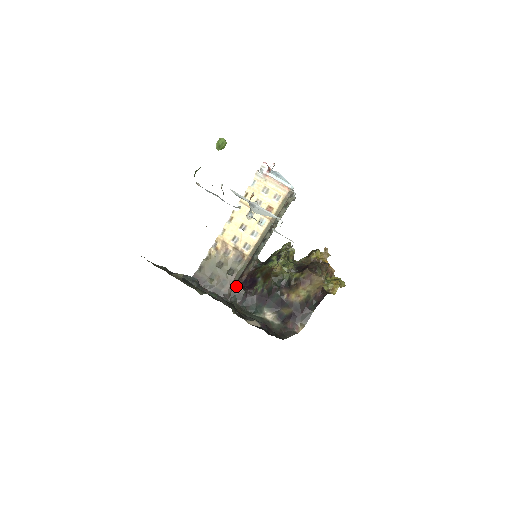
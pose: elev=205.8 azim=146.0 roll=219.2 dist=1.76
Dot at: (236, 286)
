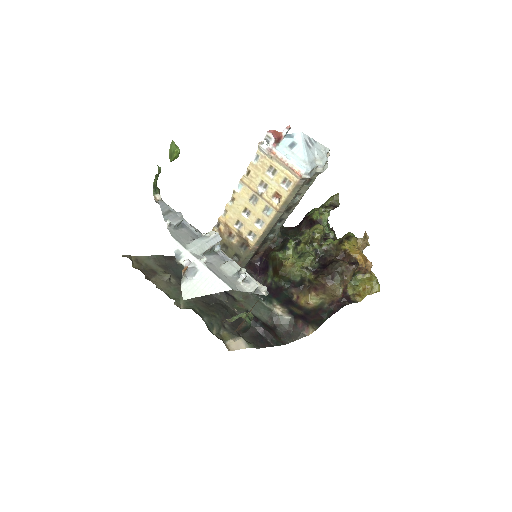
Dot at: occluded
